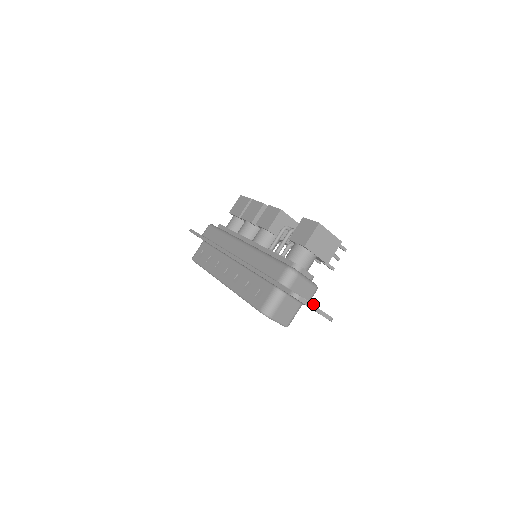
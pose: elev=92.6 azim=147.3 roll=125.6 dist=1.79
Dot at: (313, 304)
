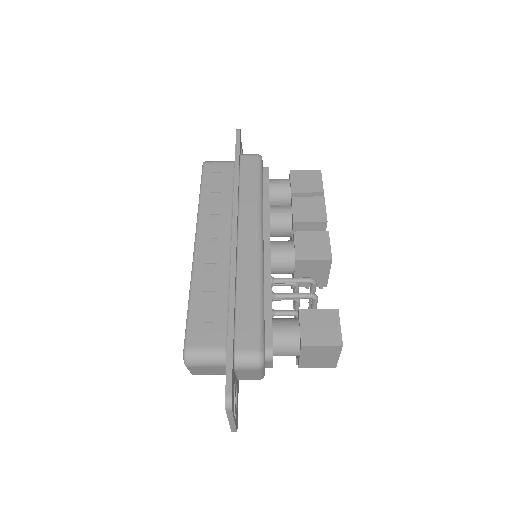
Dot at: (235, 415)
